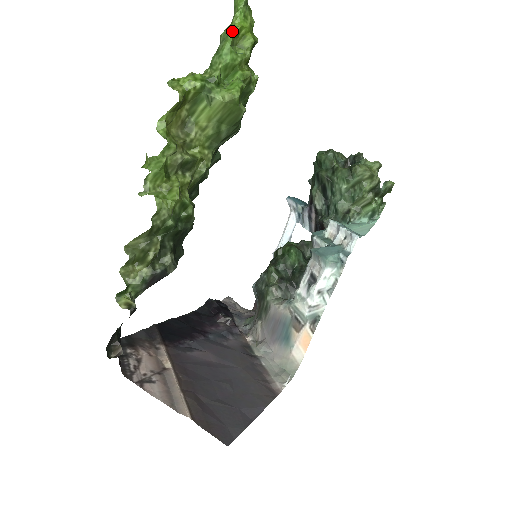
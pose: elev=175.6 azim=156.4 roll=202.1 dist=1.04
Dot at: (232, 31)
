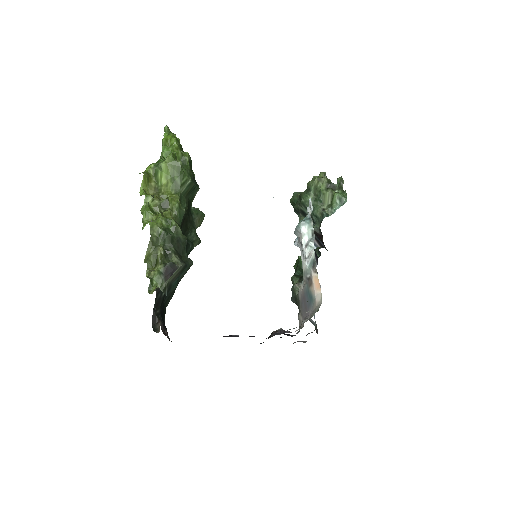
Dot at: (162, 140)
